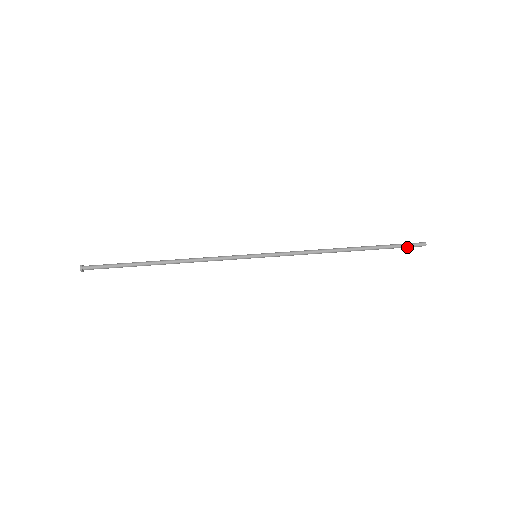
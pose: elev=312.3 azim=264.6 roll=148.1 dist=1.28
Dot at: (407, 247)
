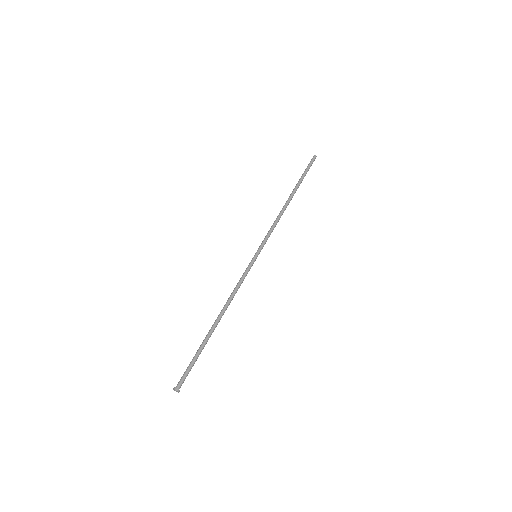
Dot at: occluded
